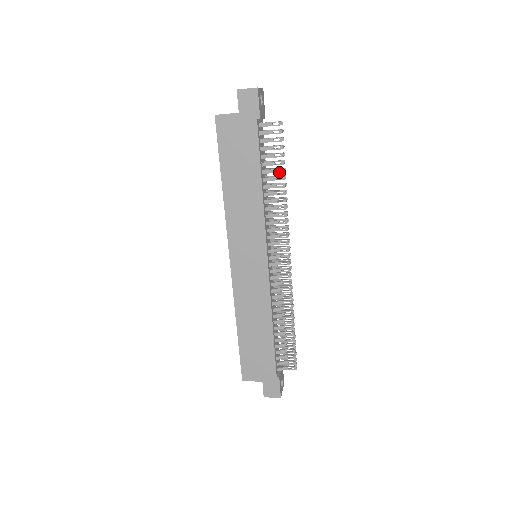
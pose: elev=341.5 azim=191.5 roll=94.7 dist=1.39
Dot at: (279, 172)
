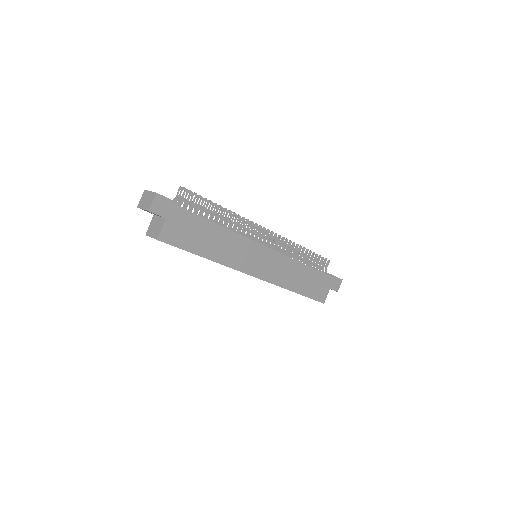
Dot at: (215, 208)
